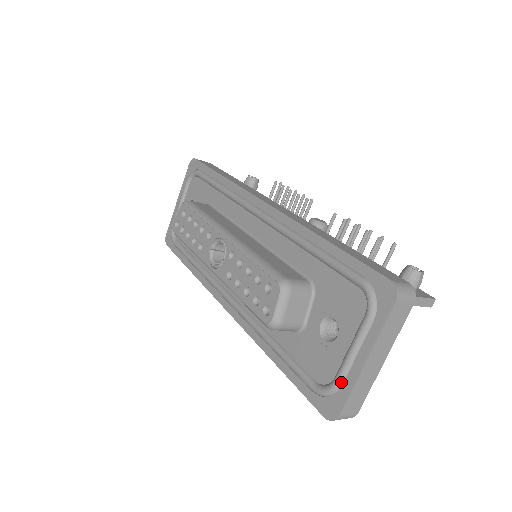
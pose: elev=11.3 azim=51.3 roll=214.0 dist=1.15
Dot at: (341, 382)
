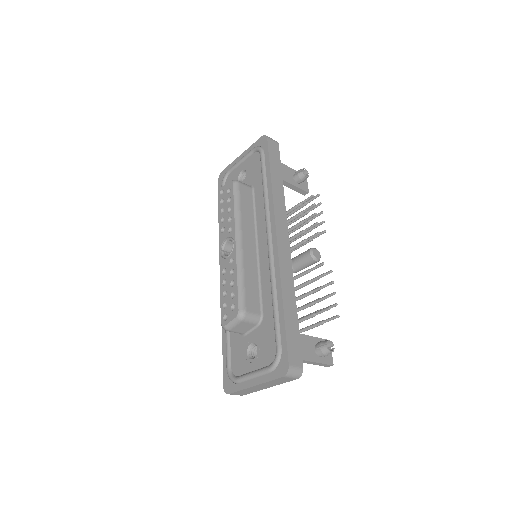
Dot at: (239, 382)
